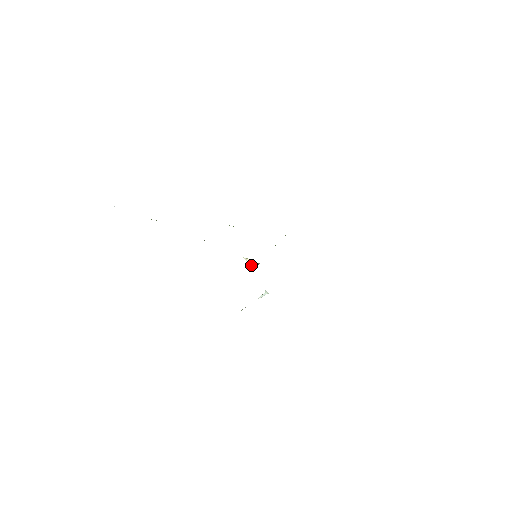
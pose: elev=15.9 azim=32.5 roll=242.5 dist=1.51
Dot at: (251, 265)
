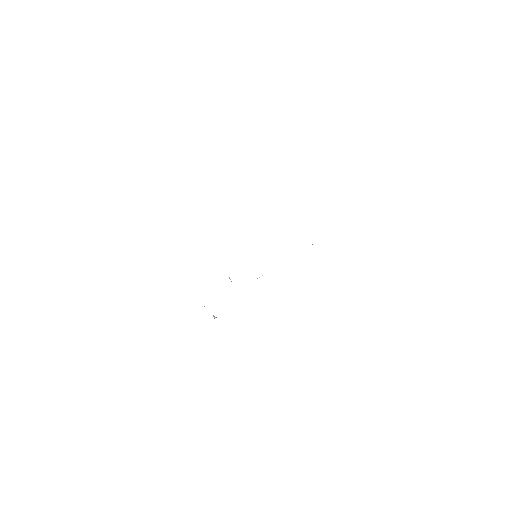
Dot at: occluded
